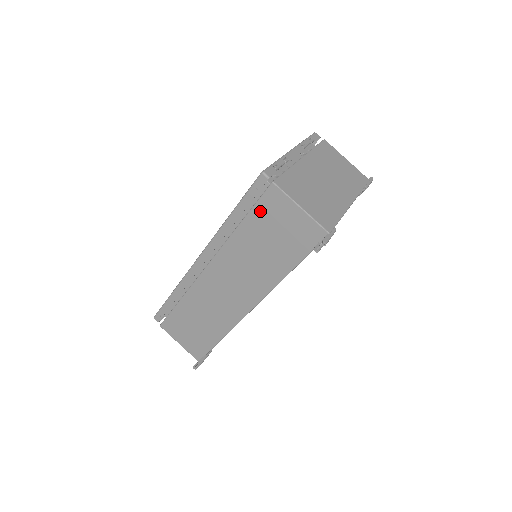
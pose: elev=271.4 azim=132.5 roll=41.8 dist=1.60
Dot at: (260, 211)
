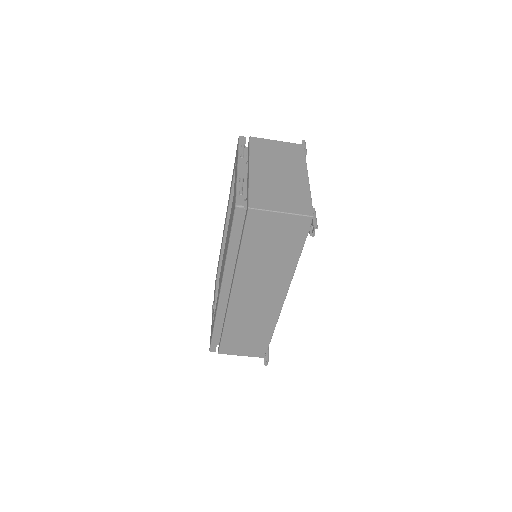
Dot at: (251, 233)
